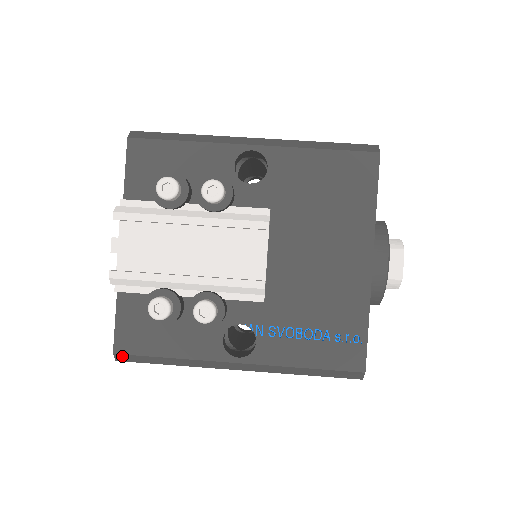
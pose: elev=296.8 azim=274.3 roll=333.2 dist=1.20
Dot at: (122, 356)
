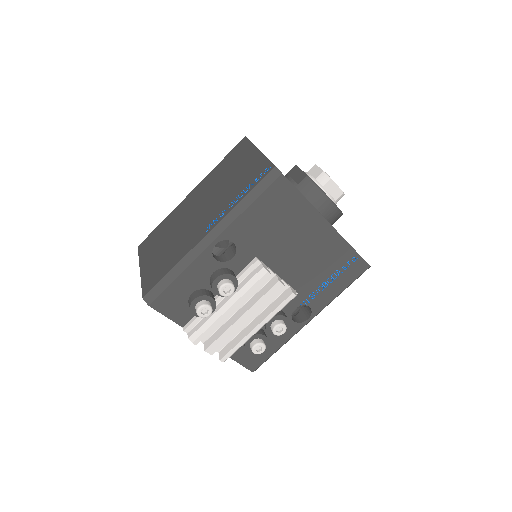
Dot at: occluded
